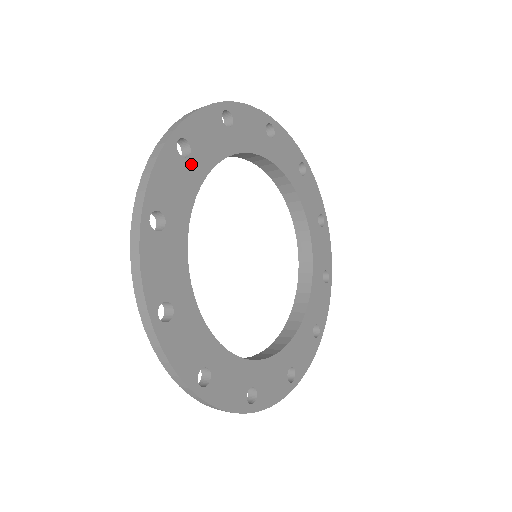
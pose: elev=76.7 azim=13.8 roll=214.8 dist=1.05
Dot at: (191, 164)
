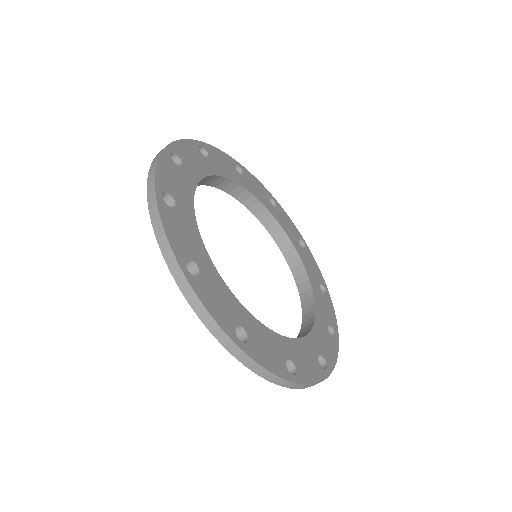
Dot at: (181, 210)
